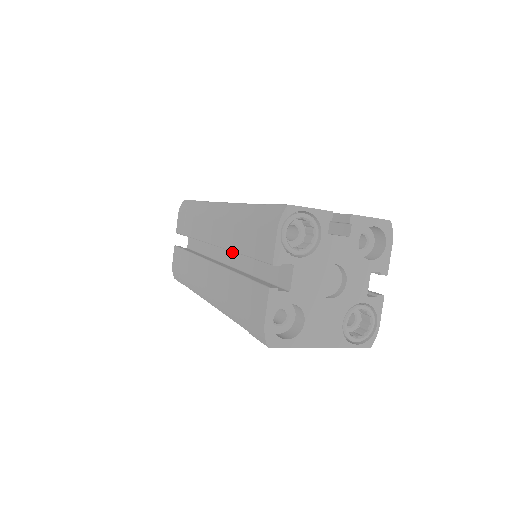
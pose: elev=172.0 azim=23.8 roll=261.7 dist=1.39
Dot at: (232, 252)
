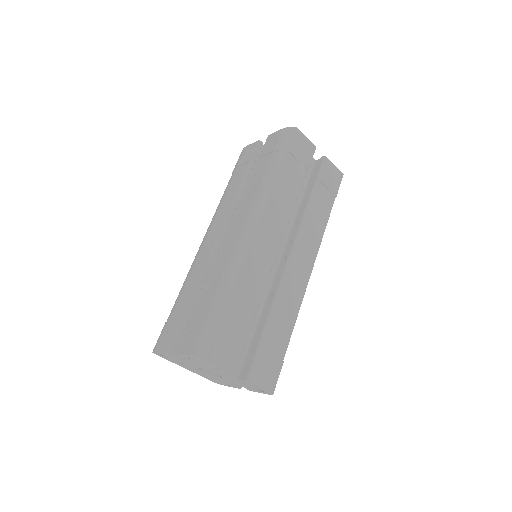
Dot at: occluded
